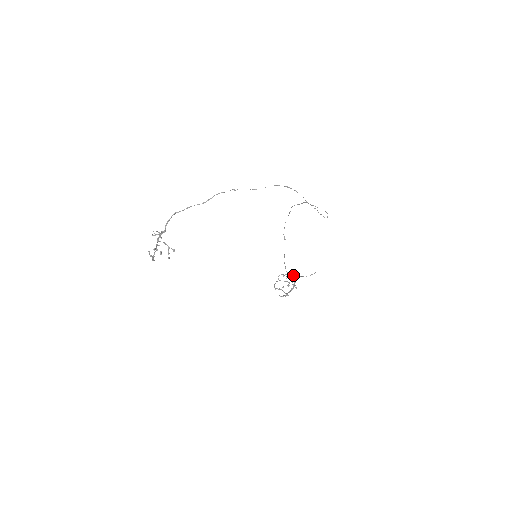
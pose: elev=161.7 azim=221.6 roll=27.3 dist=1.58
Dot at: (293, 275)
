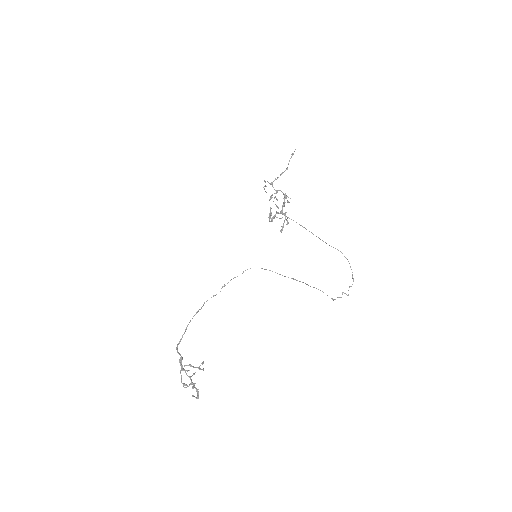
Dot at: (277, 178)
